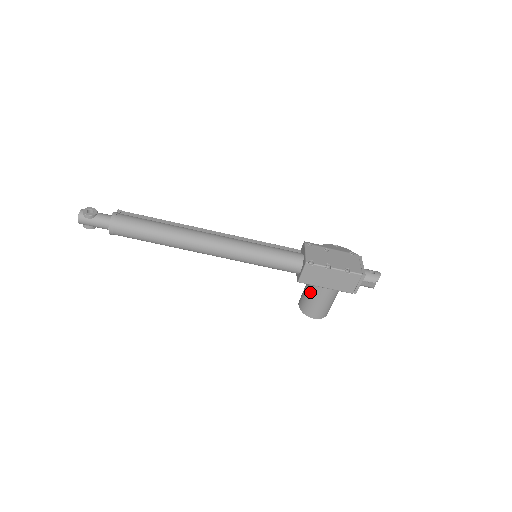
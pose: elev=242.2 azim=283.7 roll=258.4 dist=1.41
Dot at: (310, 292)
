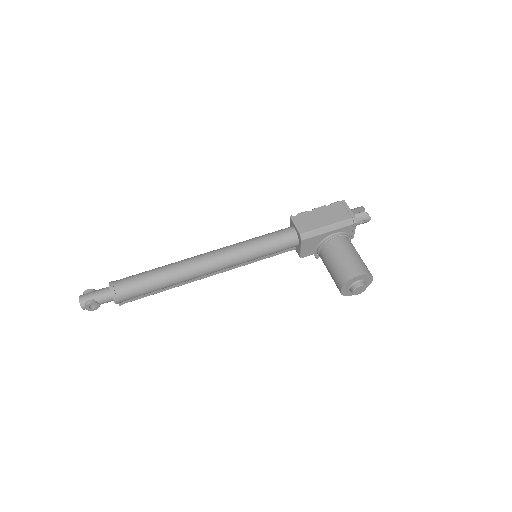
Dot at: (331, 259)
